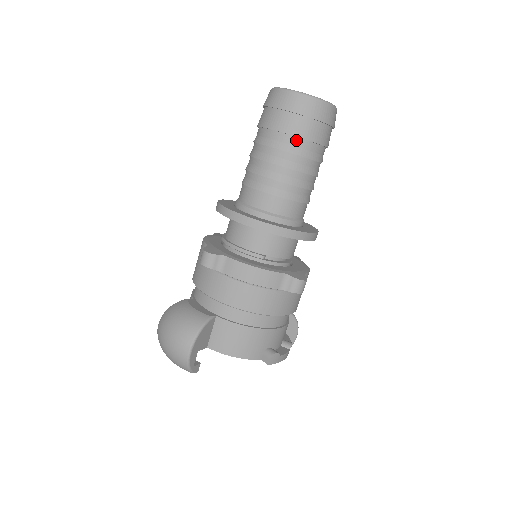
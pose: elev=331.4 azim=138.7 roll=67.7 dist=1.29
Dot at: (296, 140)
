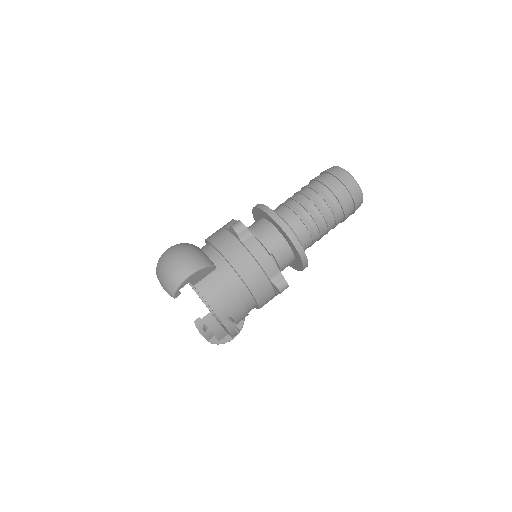
Dot at: (335, 200)
